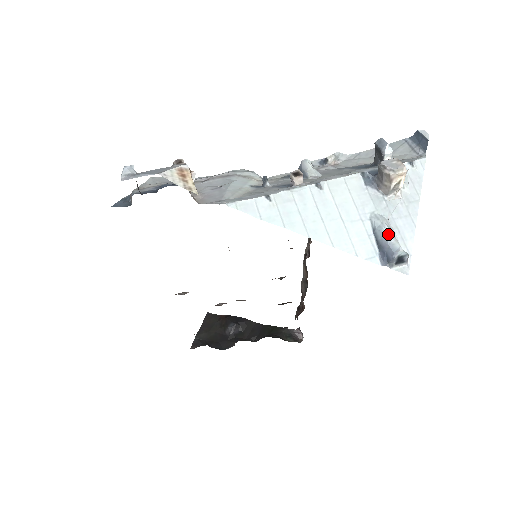
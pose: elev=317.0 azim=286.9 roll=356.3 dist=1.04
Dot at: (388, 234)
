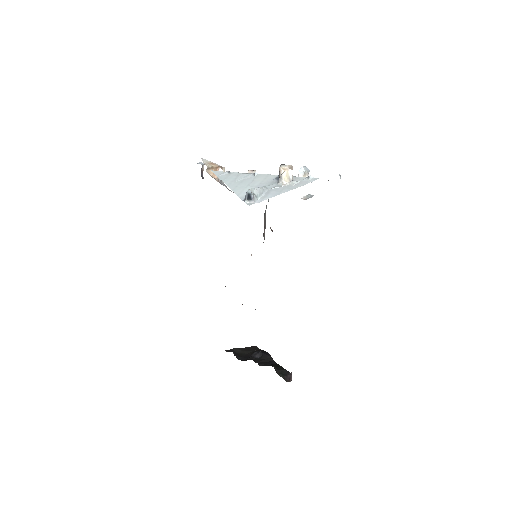
Dot at: (255, 188)
